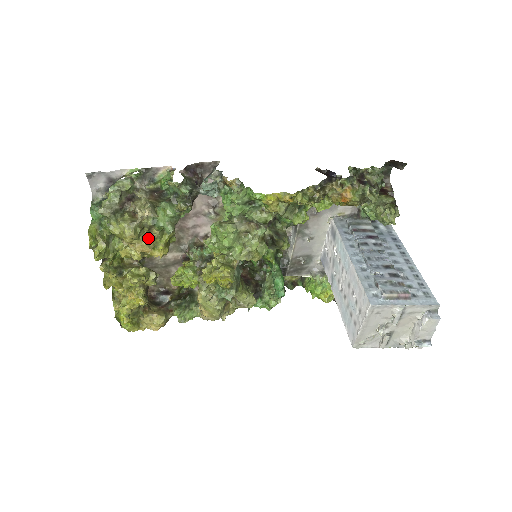
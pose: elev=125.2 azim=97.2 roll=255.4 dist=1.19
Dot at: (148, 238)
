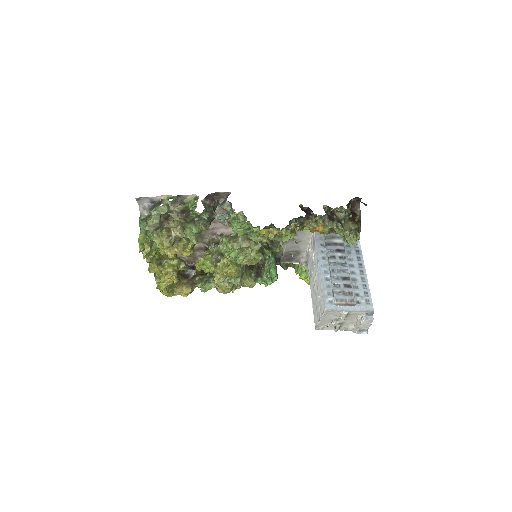
Dot at: (179, 245)
